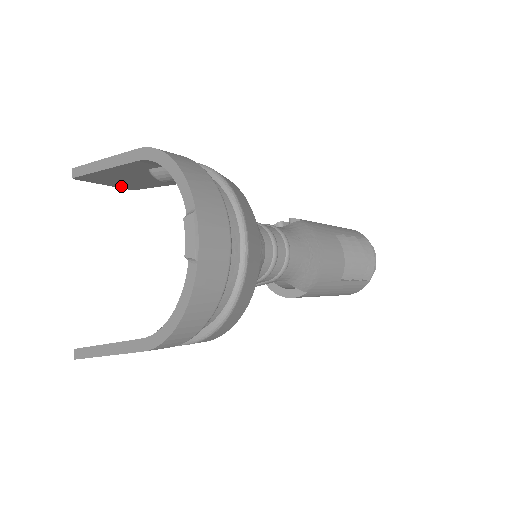
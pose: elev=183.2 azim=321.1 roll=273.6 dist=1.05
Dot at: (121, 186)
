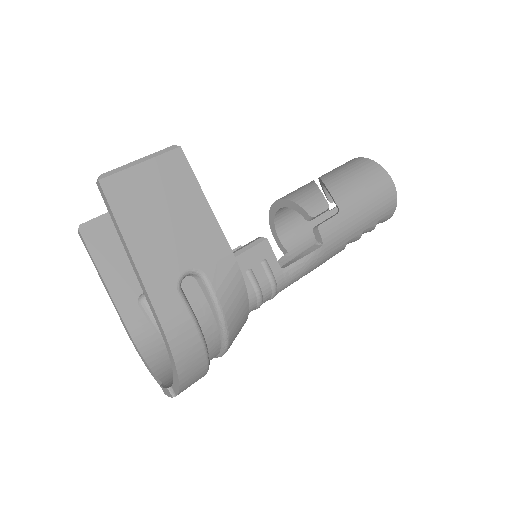
Dot at: occluded
